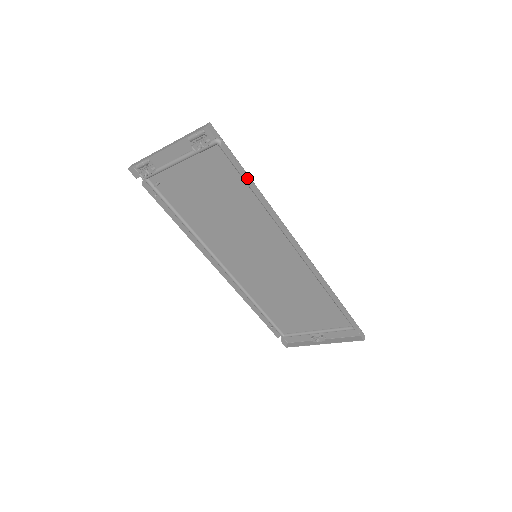
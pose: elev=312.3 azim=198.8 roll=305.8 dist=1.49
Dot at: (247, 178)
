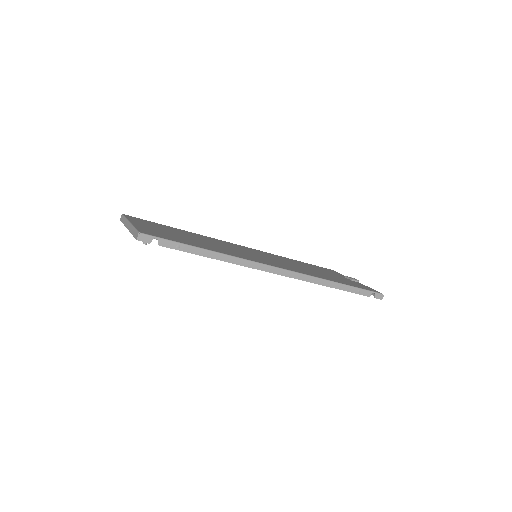
Dot at: (197, 252)
